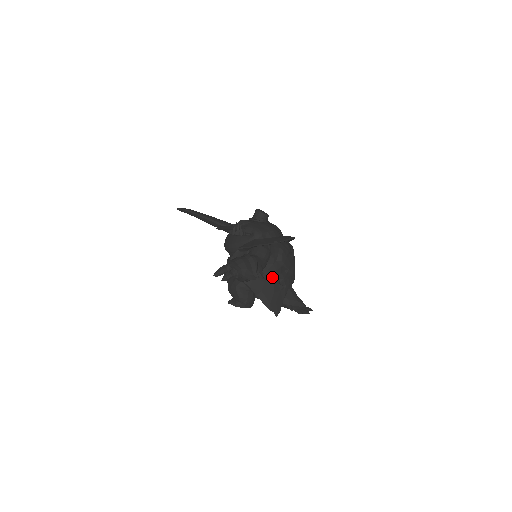
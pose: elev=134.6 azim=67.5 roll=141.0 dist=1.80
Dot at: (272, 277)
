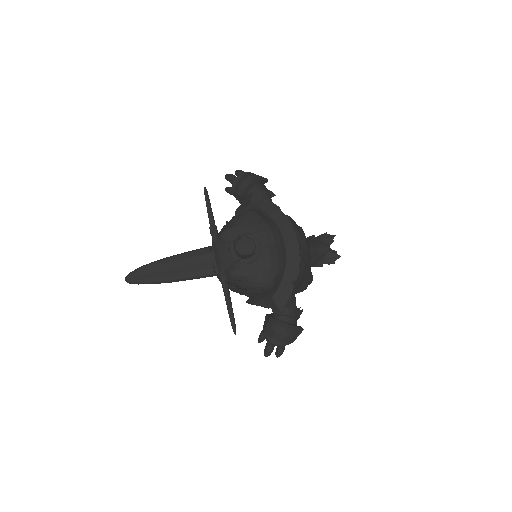
Dot at: occluded
